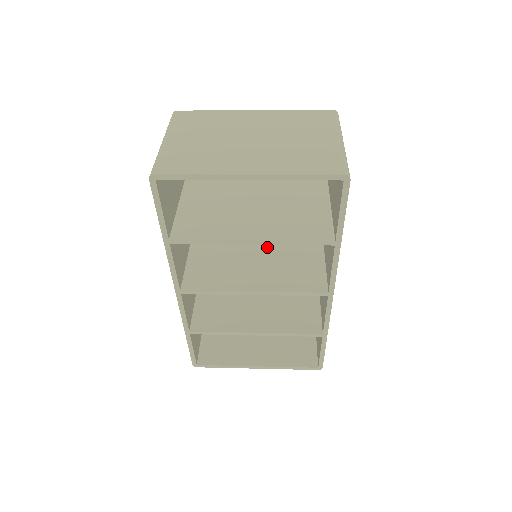
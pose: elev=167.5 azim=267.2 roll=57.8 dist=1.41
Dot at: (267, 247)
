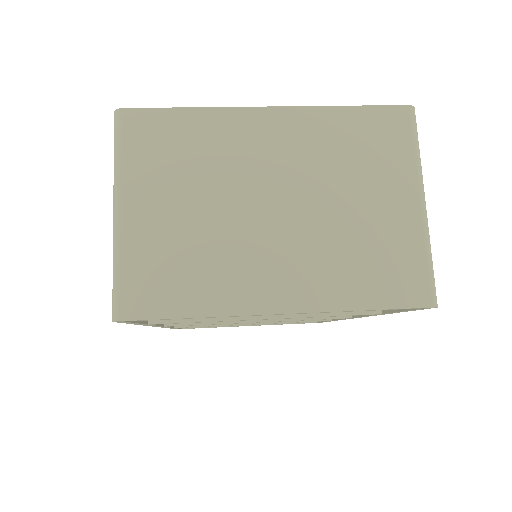
Dot at: occluded
